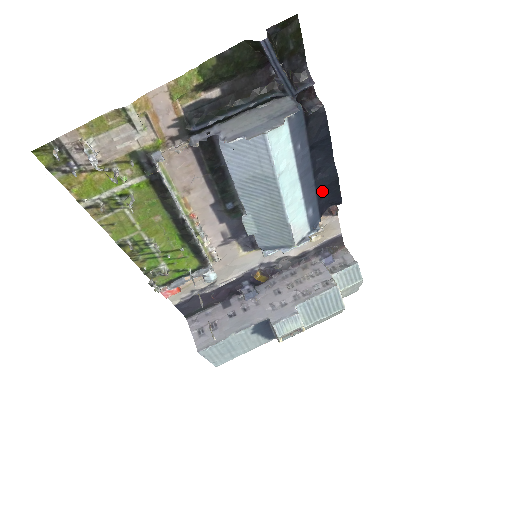
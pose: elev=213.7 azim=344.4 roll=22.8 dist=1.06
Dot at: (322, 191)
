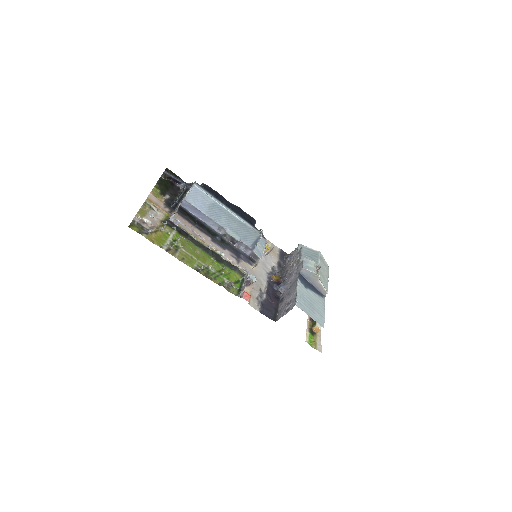
Dot at: (241, 215)
